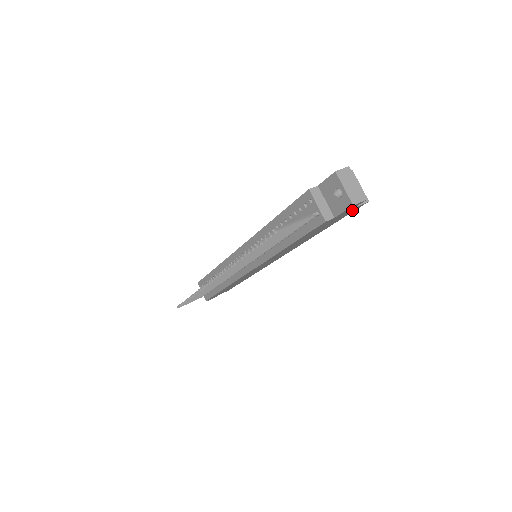
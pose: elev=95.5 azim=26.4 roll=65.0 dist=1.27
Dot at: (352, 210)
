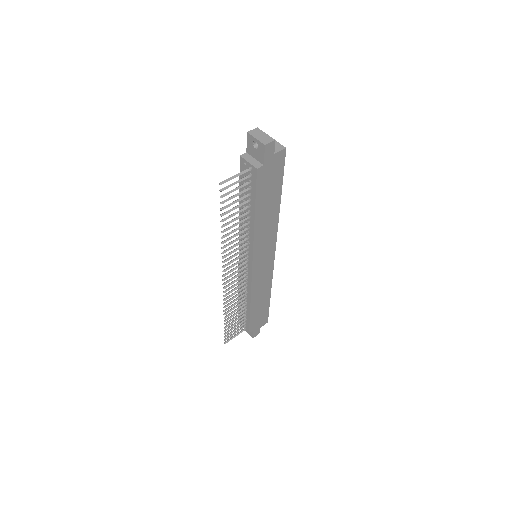
Dot at: (279, 160)
